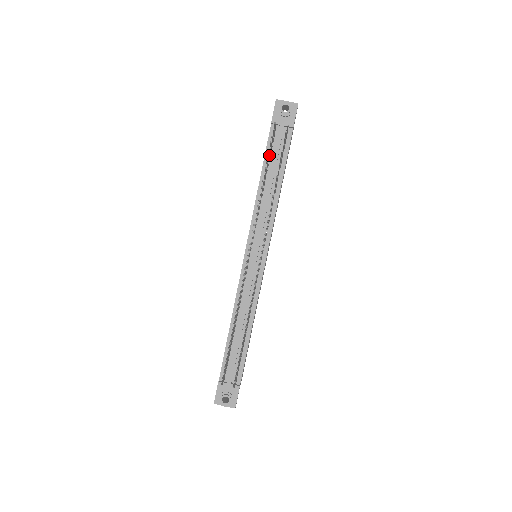
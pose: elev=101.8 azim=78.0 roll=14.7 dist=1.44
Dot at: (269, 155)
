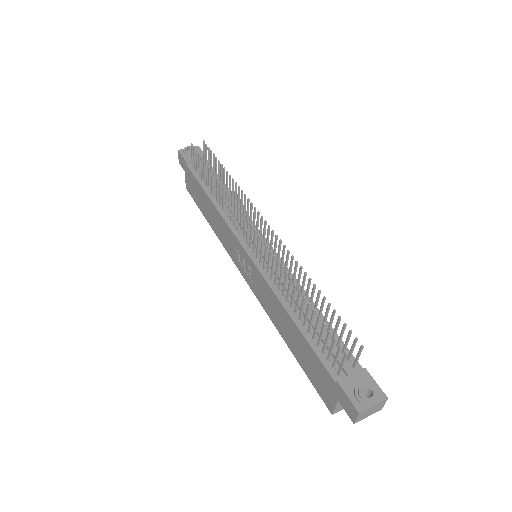
Dot at: (202, 182)
